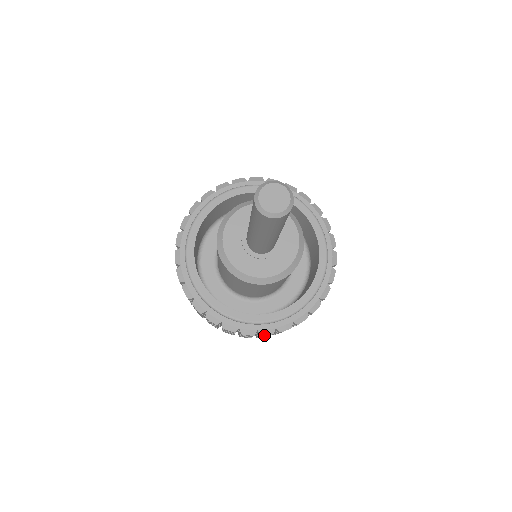
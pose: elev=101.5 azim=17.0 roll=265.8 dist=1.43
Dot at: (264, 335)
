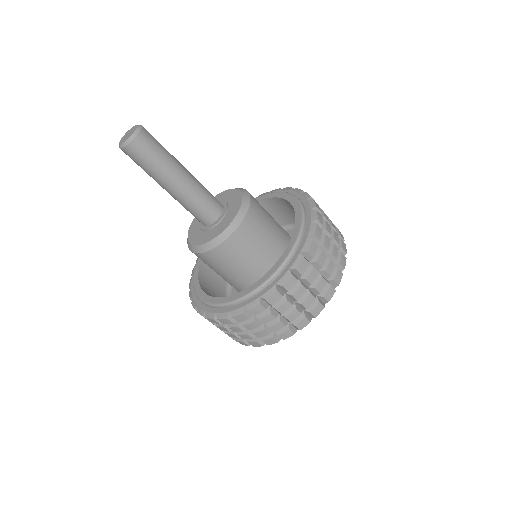
Dot at: (208, 318)
